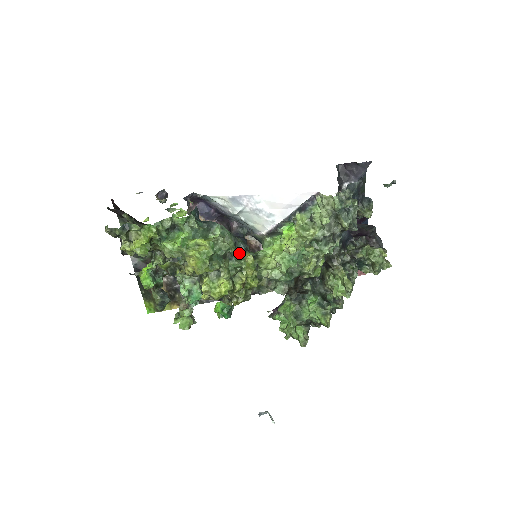
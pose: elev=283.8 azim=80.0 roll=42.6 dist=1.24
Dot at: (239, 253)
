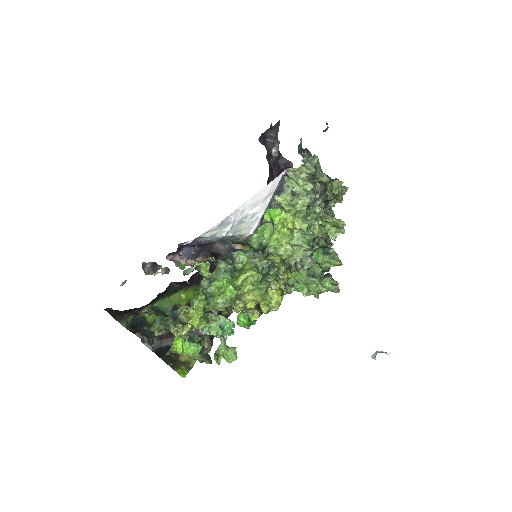
Dot at: occluded
